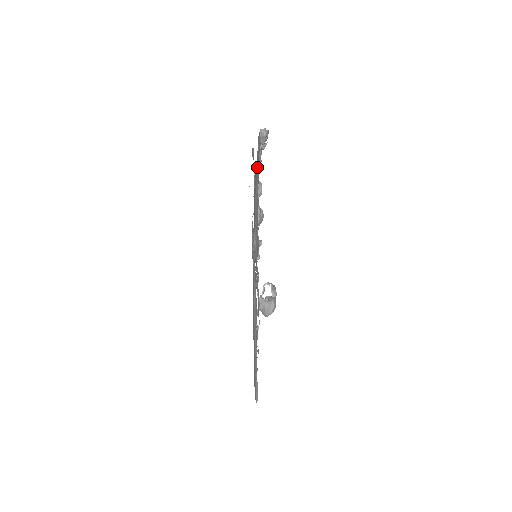
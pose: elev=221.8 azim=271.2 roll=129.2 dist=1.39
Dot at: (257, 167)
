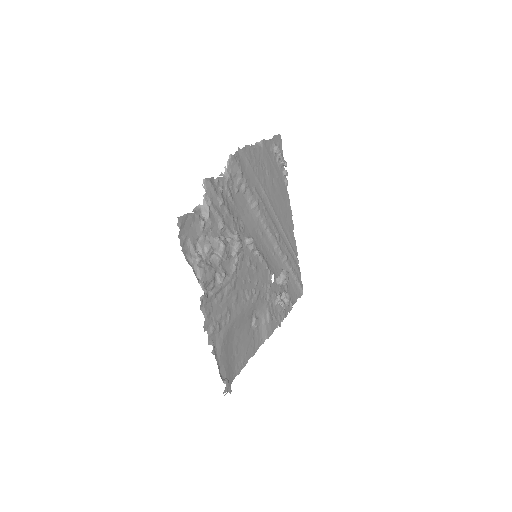
Dot at: (226, 341)
